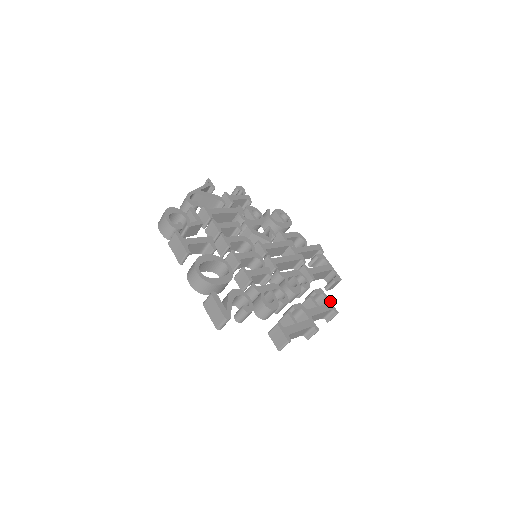
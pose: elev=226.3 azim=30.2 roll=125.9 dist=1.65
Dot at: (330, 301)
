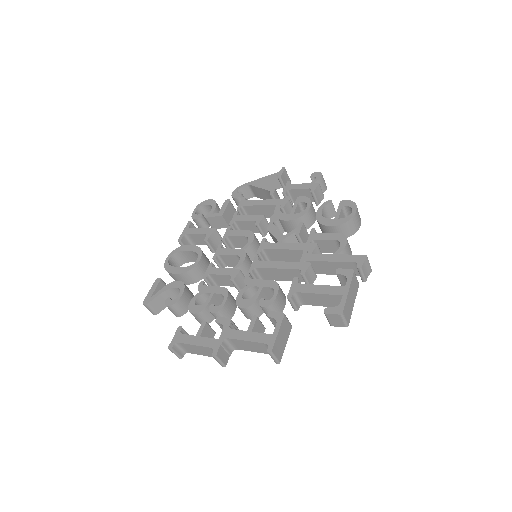
Dot at: (277, 333)
